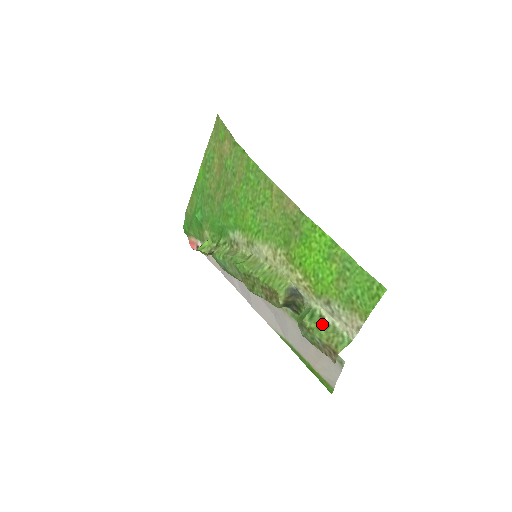
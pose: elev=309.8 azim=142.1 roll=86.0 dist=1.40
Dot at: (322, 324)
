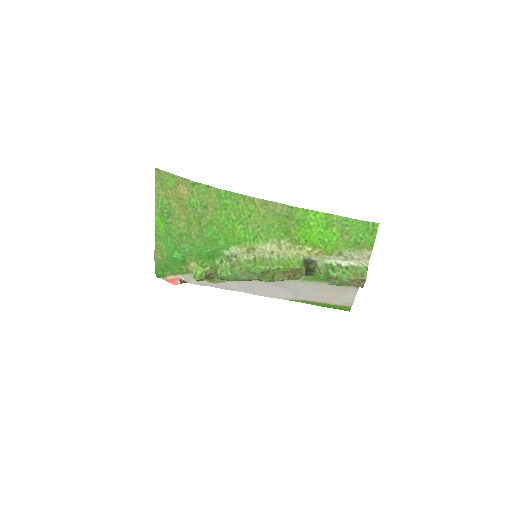
Dot at: (343, 269)
